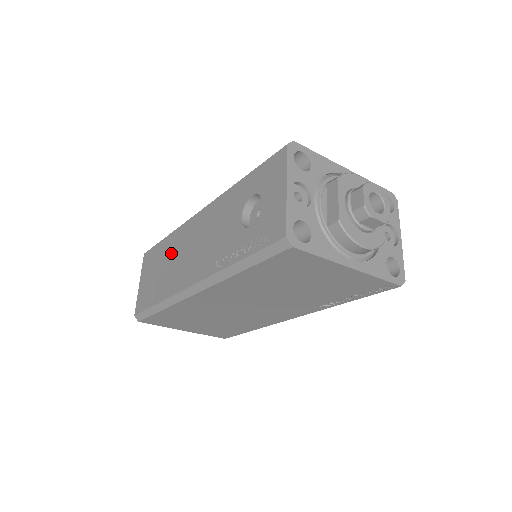
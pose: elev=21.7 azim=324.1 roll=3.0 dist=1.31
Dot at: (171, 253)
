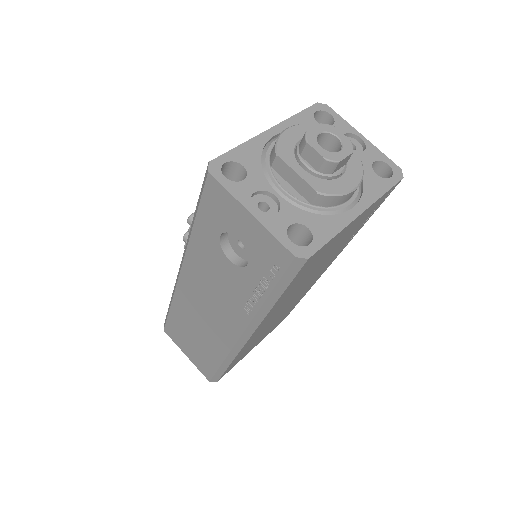
Dot at: (190, 320)
